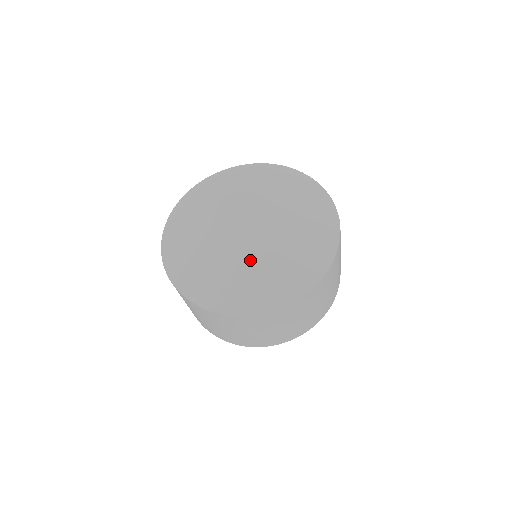
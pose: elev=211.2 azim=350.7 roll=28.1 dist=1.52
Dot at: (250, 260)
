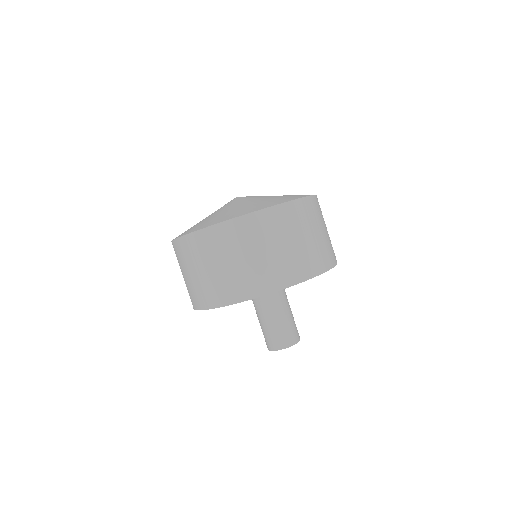
Dot at: (254, 200)
